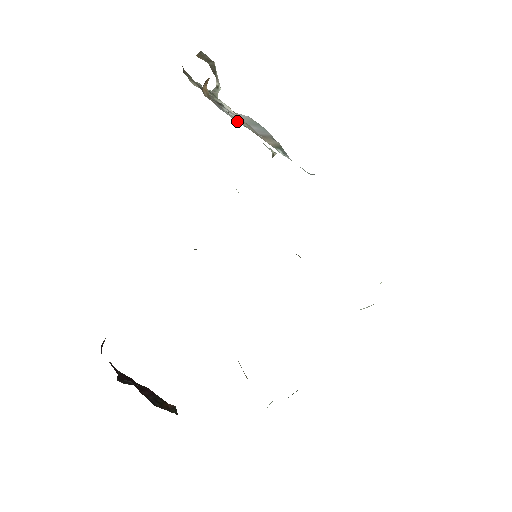
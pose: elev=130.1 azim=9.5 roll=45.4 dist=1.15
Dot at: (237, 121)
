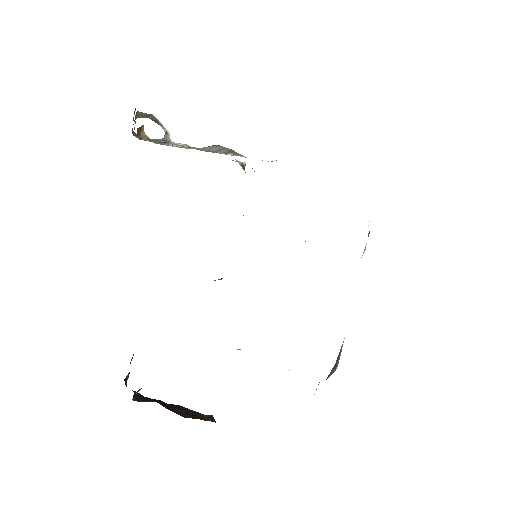
Dot at: occluded
